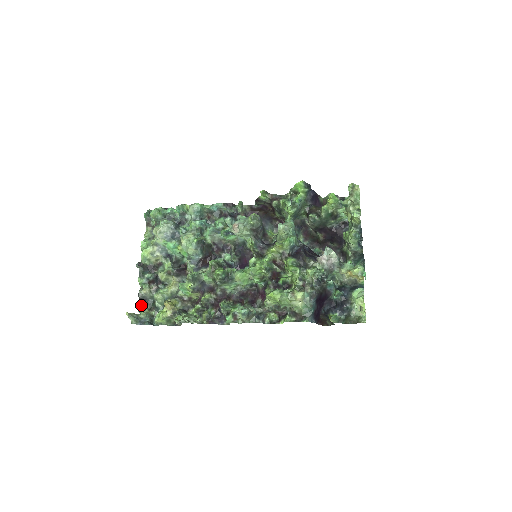
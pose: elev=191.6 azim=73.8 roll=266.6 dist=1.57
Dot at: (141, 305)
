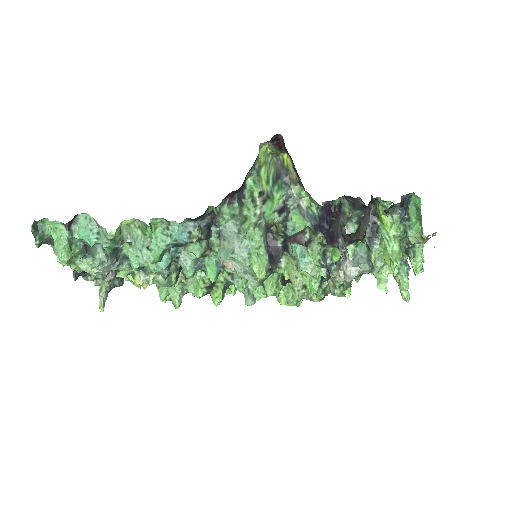
Dot at: occluded
